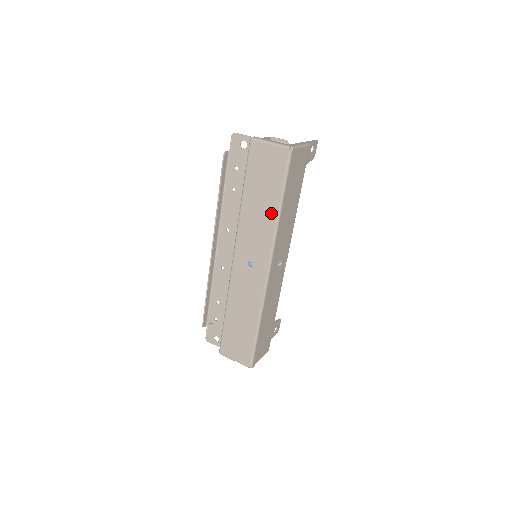
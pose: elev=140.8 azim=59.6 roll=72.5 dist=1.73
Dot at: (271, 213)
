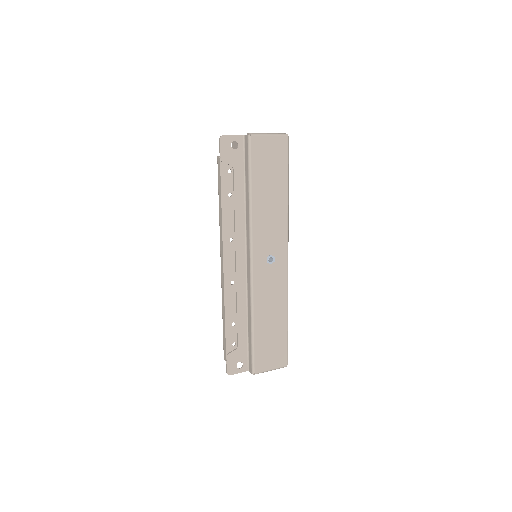
Dot at: (282, 201)
